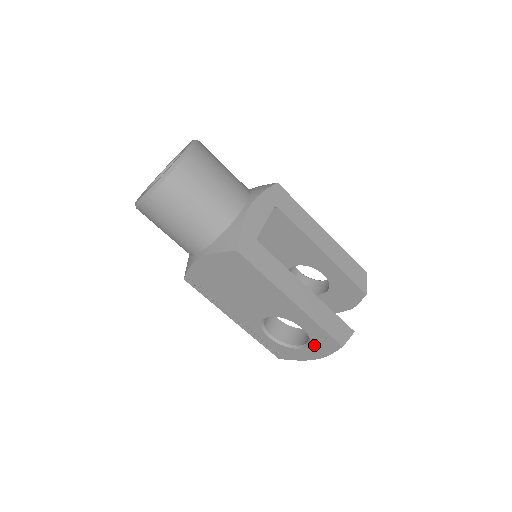
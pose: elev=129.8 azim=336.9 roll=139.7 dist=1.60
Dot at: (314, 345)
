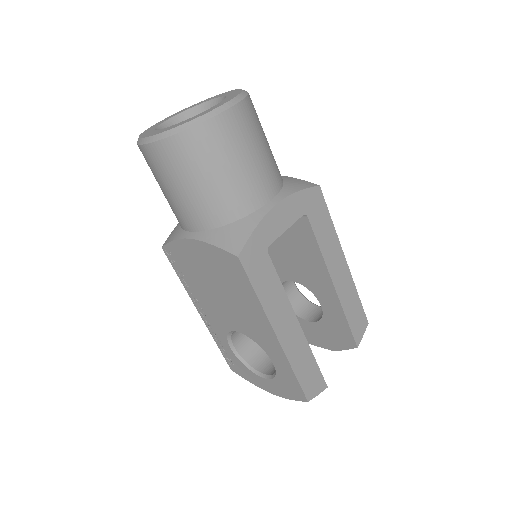
Dot at: (277, 382)
